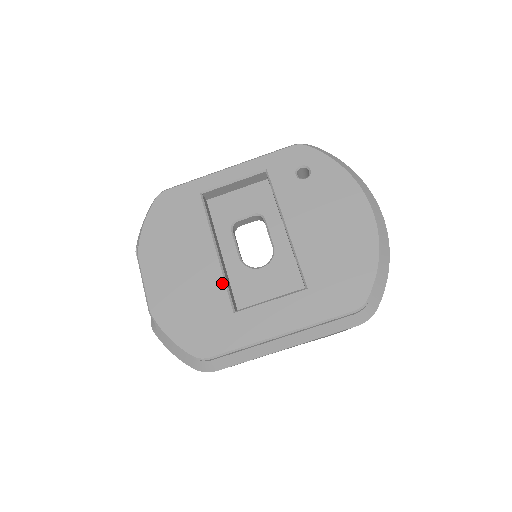
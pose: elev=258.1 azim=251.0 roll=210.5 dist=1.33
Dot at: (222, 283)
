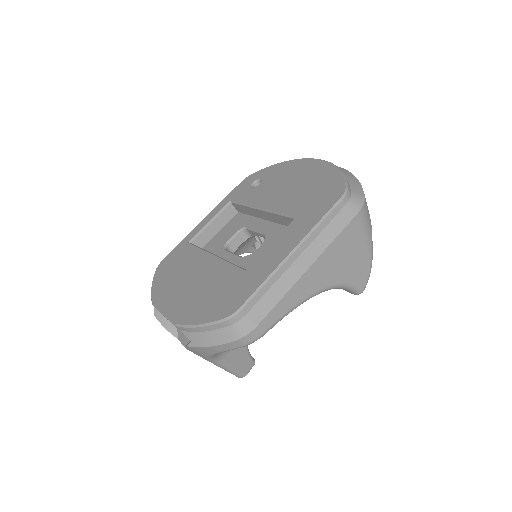
Dot at: (227, 265)
